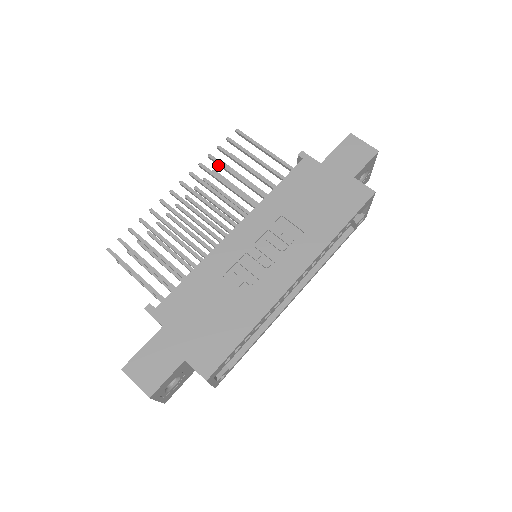
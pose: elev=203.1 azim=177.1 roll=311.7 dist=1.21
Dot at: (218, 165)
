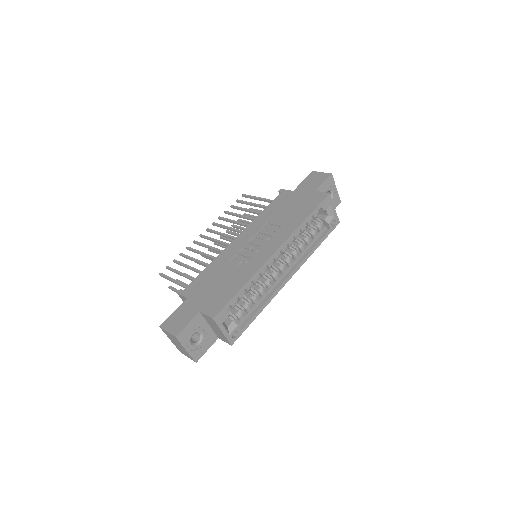
Dot at: occluded
